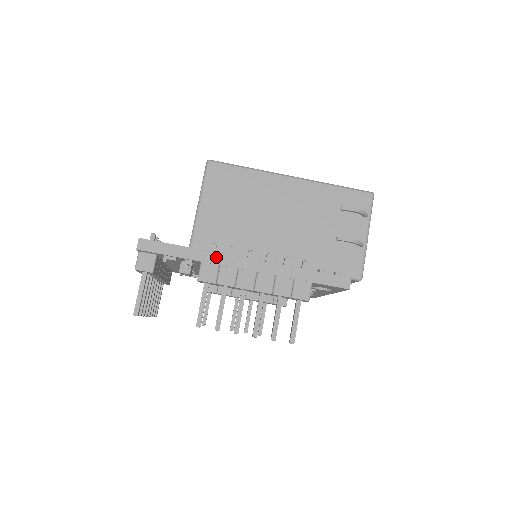
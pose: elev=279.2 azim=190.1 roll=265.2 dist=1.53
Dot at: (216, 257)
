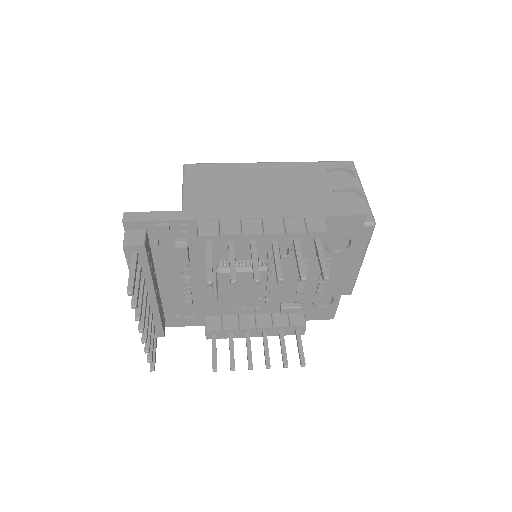
Dot at: (213, 213)
